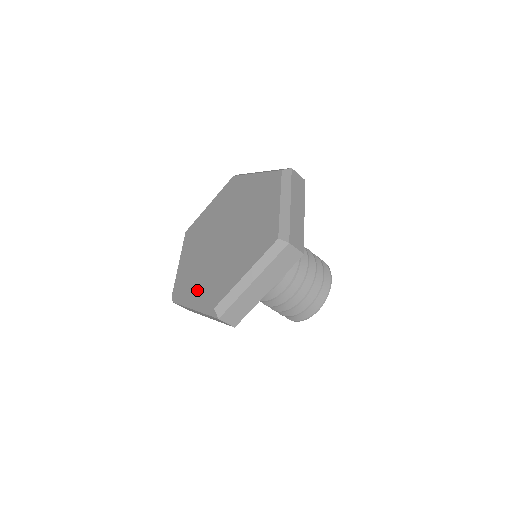
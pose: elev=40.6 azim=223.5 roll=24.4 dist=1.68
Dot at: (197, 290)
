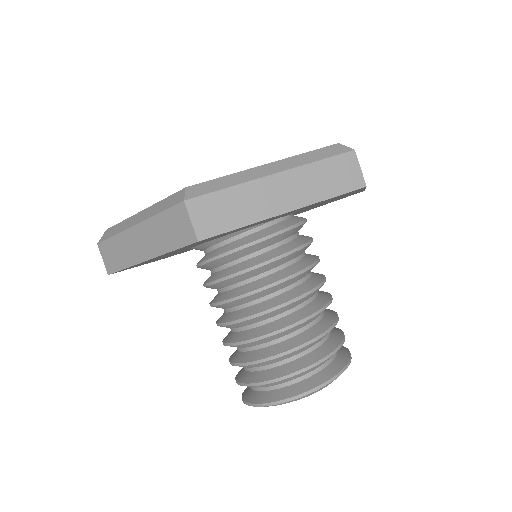
Dot at: occluded
